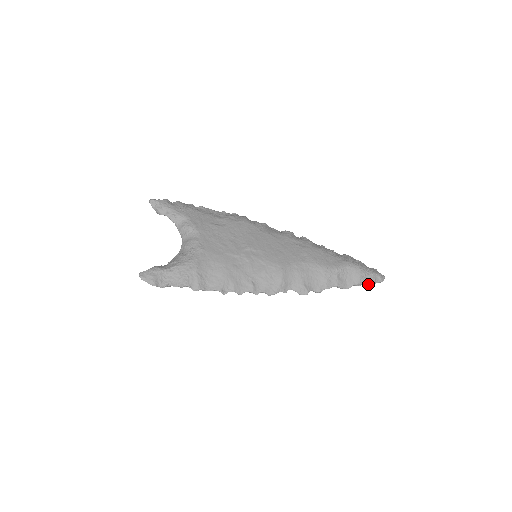
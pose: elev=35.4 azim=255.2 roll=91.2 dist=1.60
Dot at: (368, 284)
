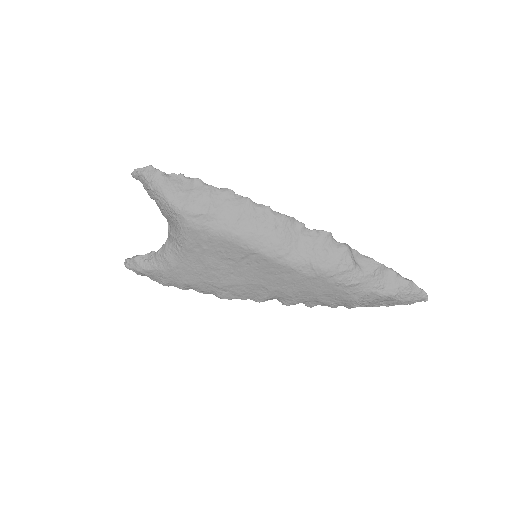
Dot at: (407, 280)
